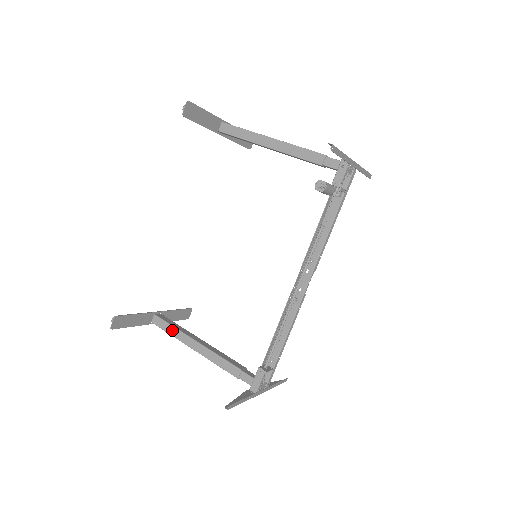
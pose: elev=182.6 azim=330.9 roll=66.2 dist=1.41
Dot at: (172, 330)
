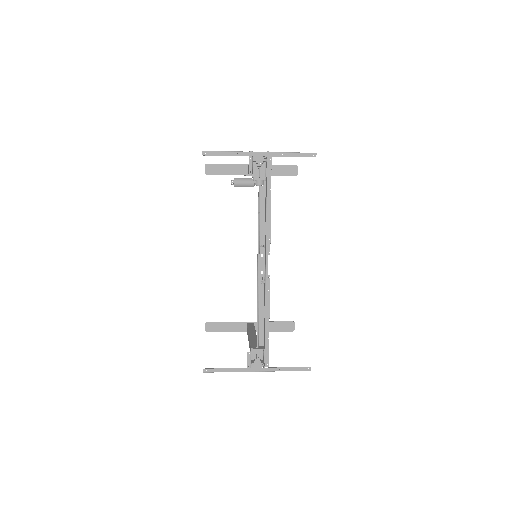
Dot at: (247, 332)
